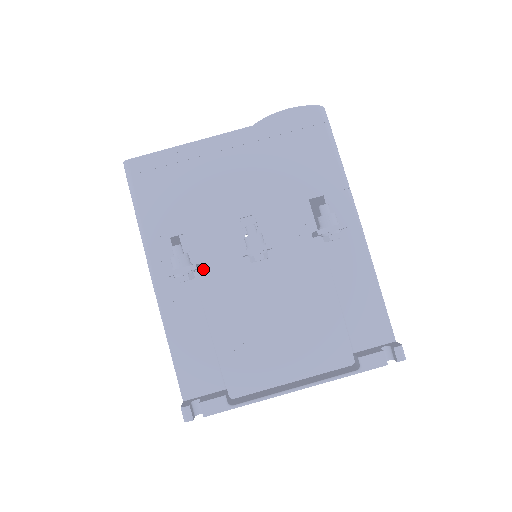
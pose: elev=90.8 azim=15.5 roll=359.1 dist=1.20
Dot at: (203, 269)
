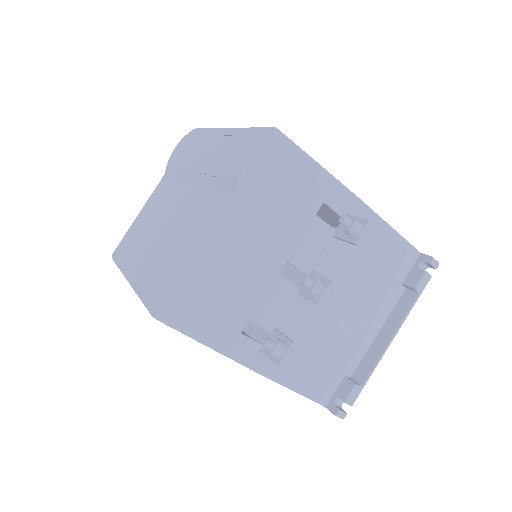
Dot at: (280, 329)
